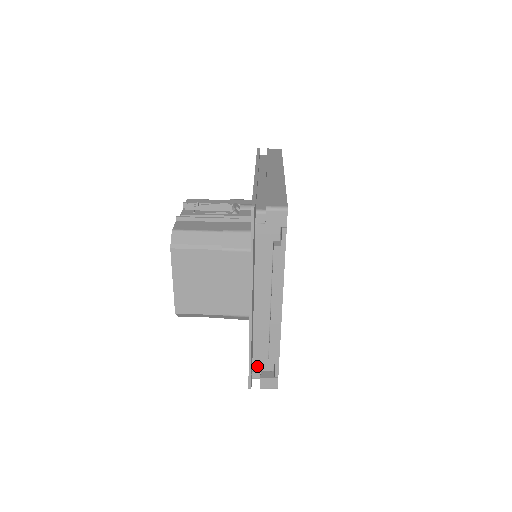
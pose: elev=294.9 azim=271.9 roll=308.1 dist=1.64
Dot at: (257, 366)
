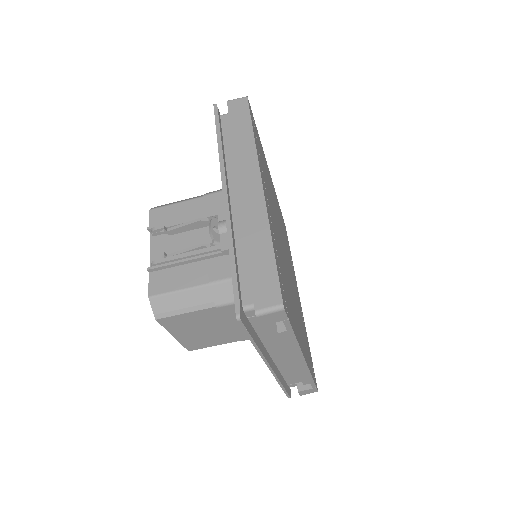
Dot at: (291, 382)
